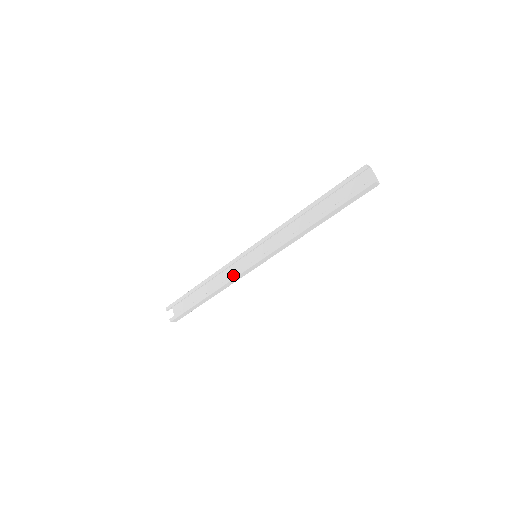
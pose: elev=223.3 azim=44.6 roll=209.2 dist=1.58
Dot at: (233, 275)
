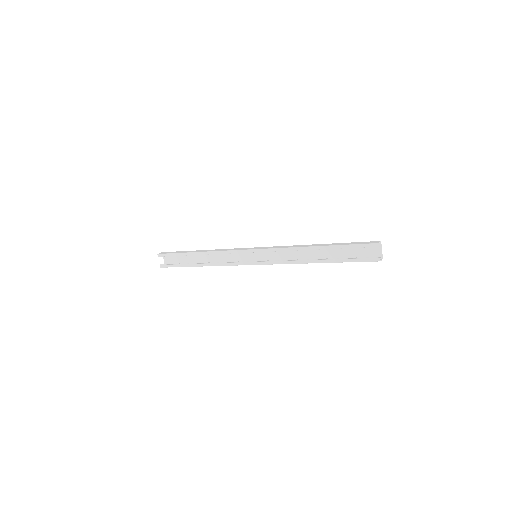
Dot at: (231, 263)
